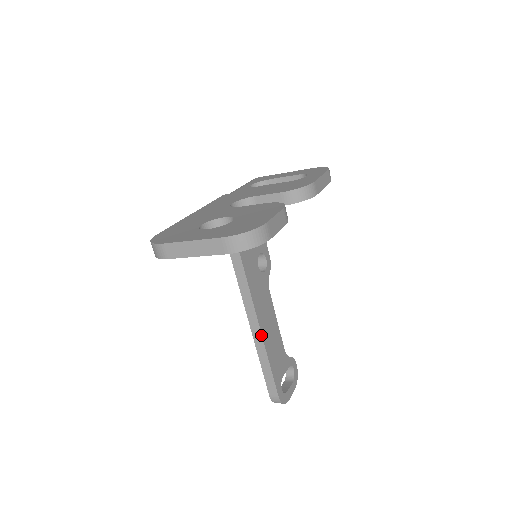
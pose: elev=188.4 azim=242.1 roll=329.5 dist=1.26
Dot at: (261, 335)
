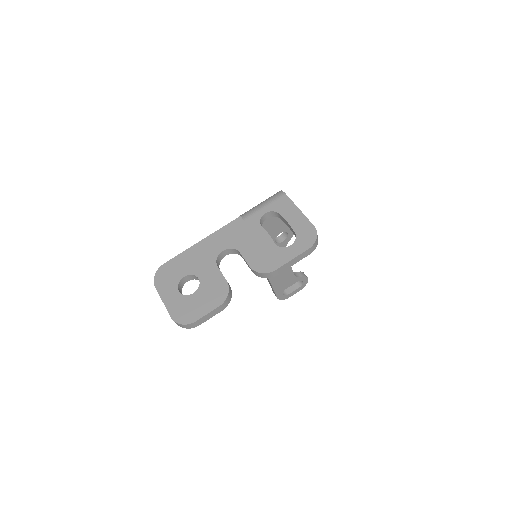
Dot at: occluded
